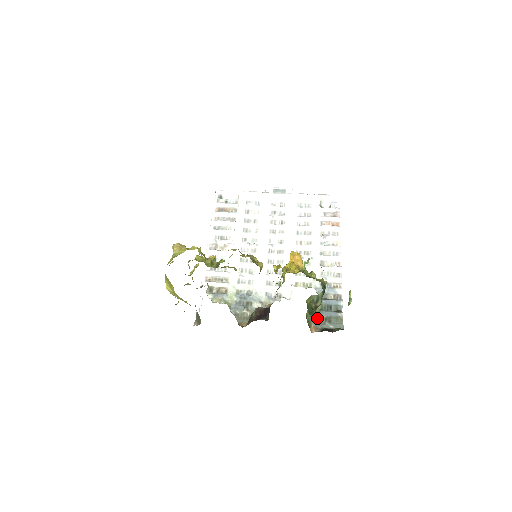
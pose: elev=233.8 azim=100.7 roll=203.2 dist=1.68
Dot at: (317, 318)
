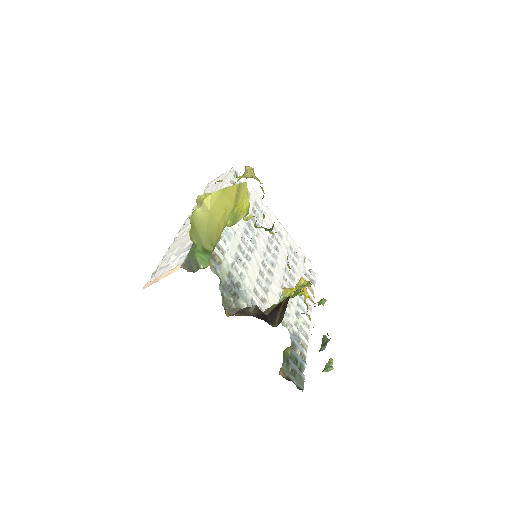
Dot at: (288, 363)
